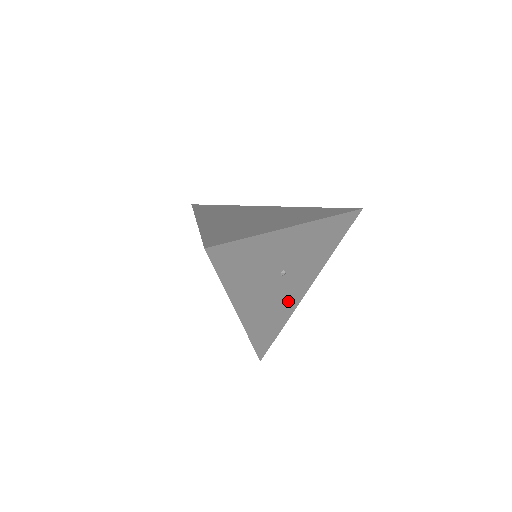
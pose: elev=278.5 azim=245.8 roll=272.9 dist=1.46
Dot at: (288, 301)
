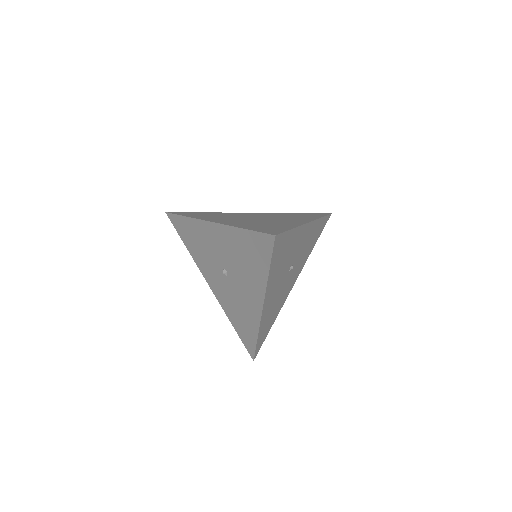
Dot at: (283, 297)
